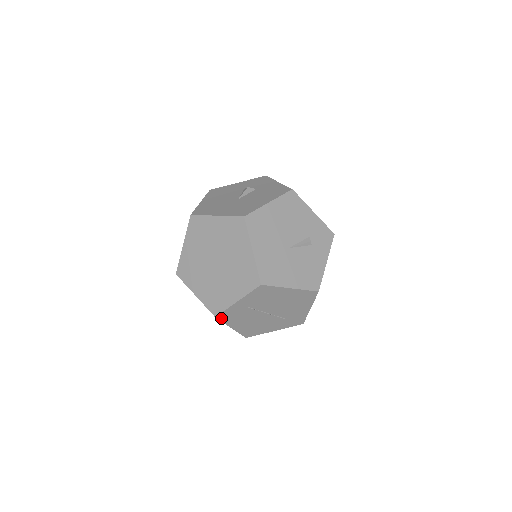
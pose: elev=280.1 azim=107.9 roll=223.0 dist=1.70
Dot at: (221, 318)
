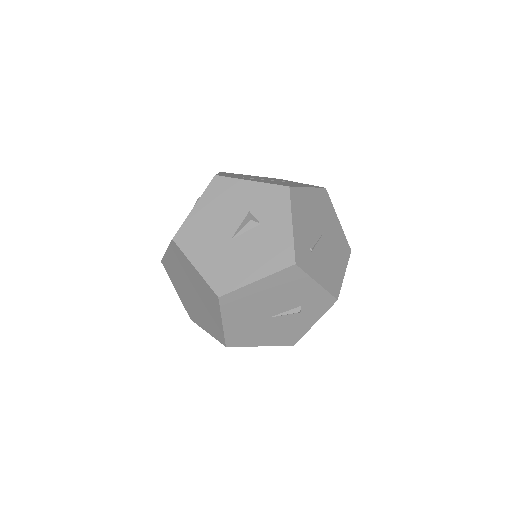
Dot at: occluded
